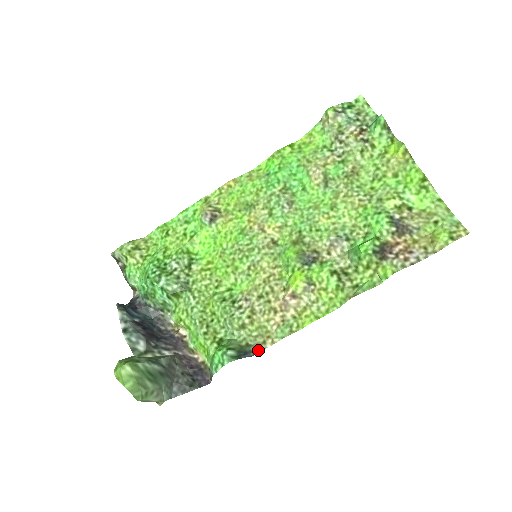
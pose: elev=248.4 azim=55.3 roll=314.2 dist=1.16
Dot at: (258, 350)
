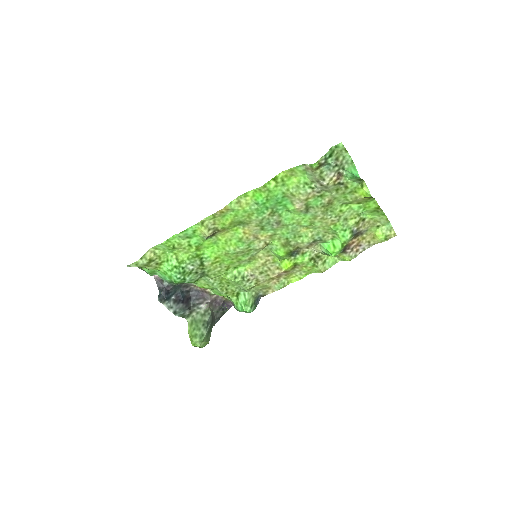
Dot at: (264, 295)
